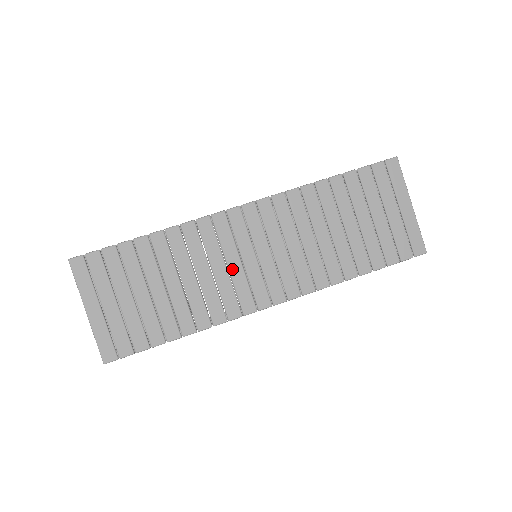
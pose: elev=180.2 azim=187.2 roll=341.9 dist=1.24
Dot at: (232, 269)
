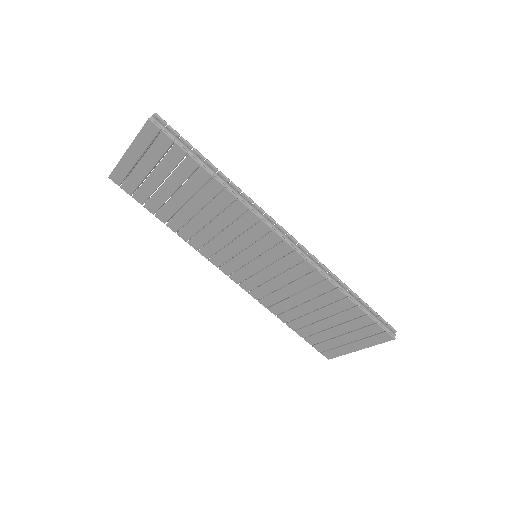
Dot at: (233, 245)
